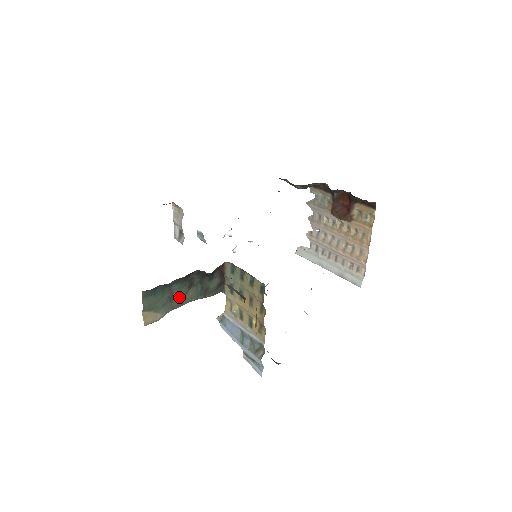
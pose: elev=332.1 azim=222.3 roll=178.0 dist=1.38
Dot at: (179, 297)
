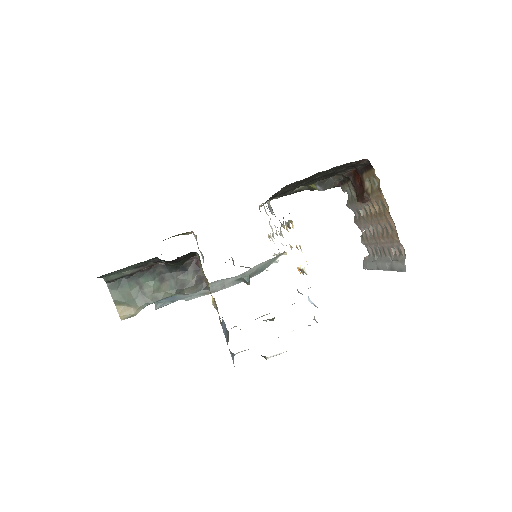
Dot at: (151, 291)
